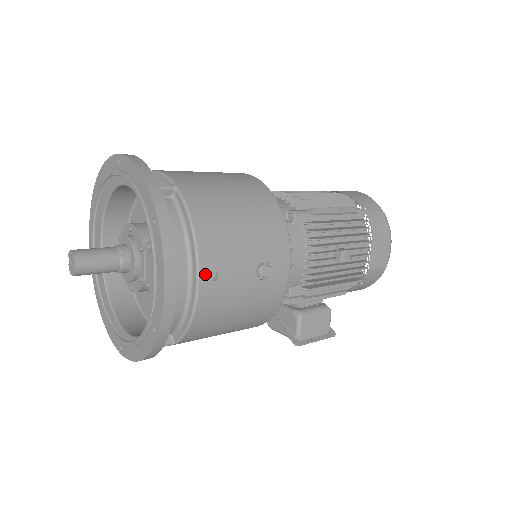
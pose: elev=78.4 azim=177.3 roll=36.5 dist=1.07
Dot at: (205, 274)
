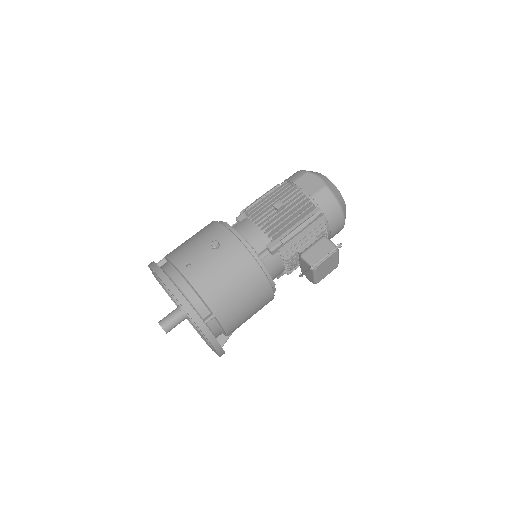
Dot at: (183, 268)
